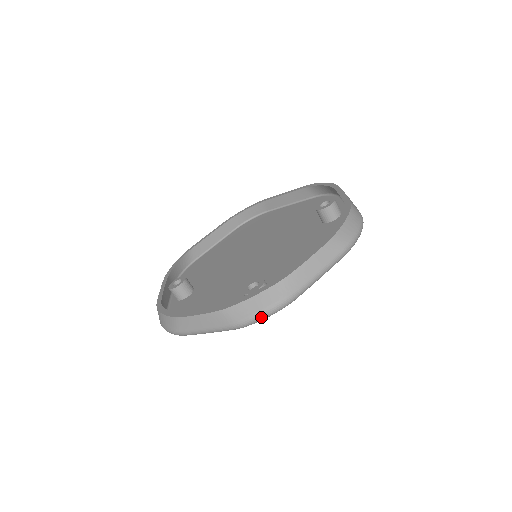
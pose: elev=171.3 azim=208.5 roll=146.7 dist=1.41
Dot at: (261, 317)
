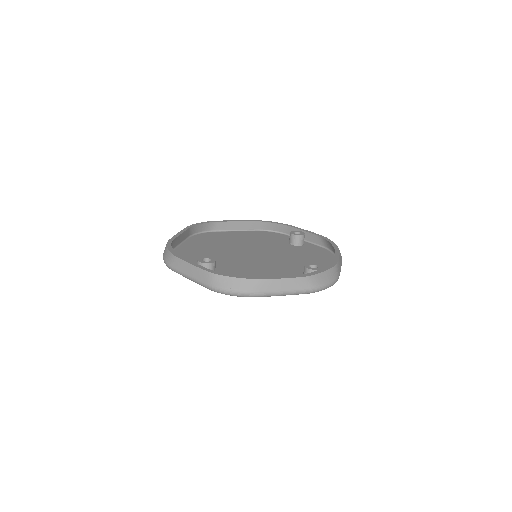
Dot at: (328, 286)
